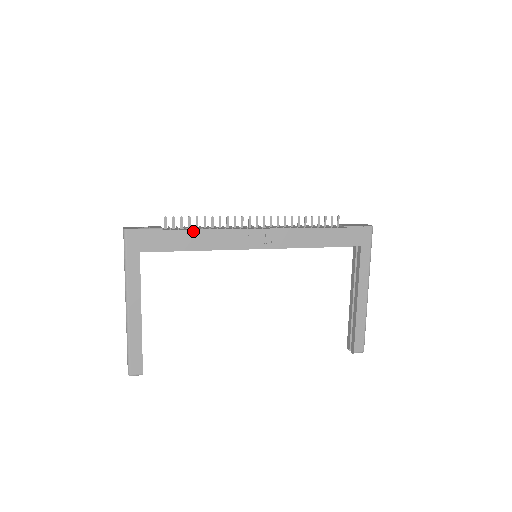
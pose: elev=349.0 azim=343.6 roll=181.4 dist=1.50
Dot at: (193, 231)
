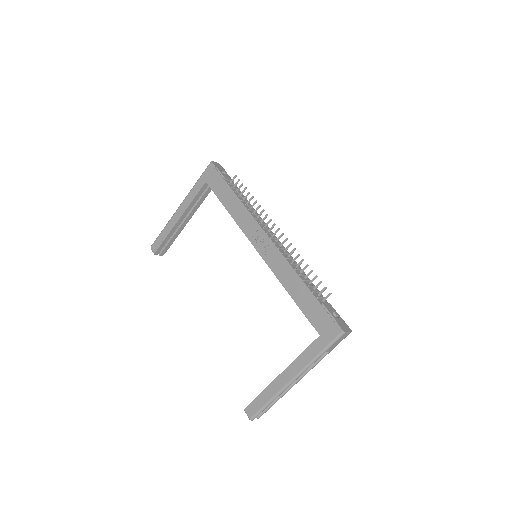
Dot at: (236, 196)
